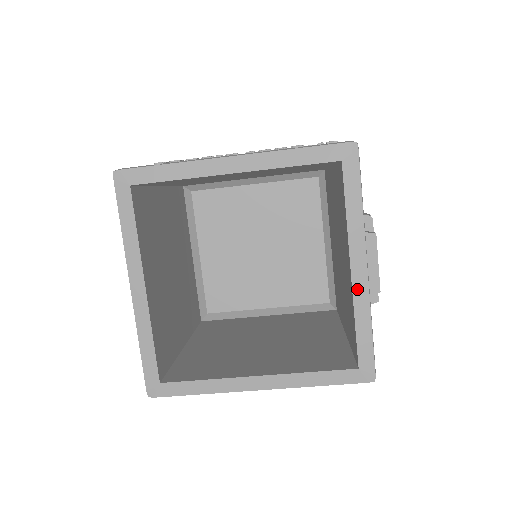
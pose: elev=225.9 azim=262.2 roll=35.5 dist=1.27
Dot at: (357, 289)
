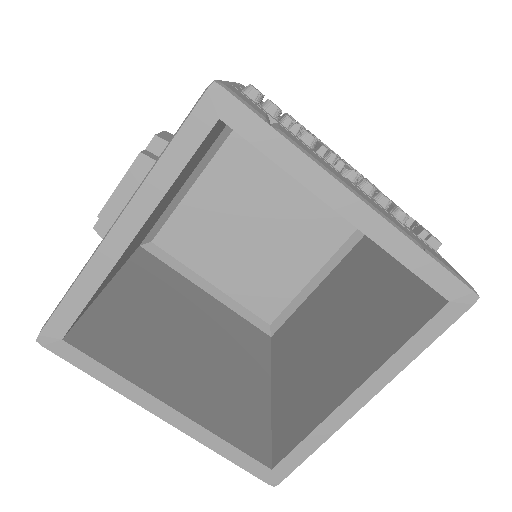
Dot at: (339, 413)
